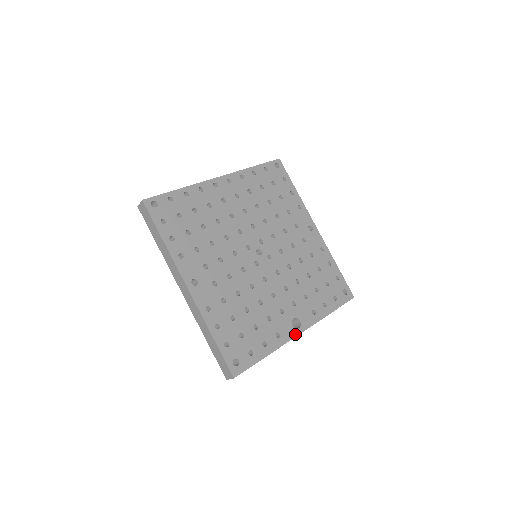
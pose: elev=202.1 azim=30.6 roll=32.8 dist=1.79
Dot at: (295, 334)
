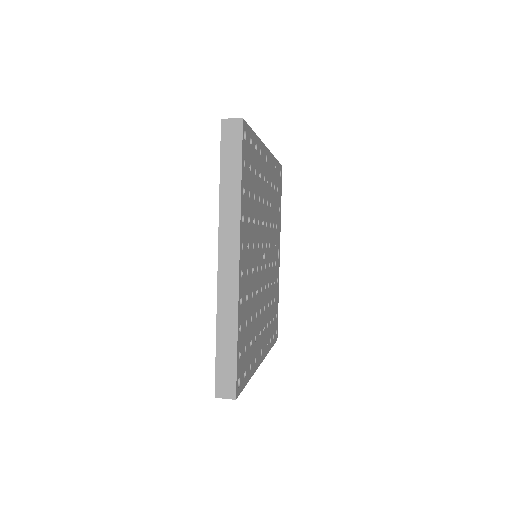
Dot at: (279, 261)
